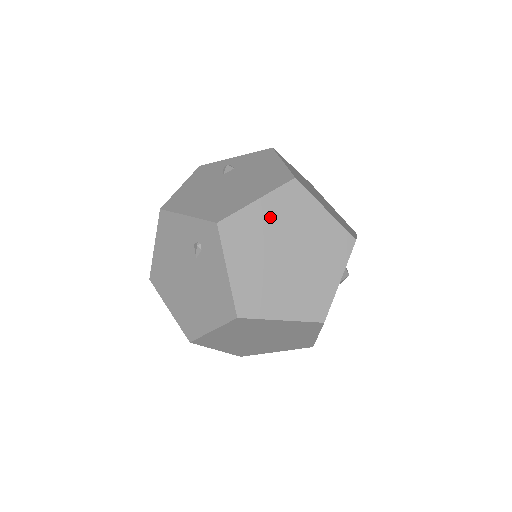
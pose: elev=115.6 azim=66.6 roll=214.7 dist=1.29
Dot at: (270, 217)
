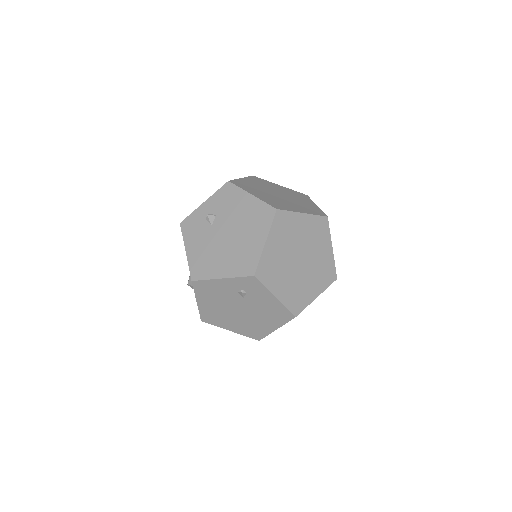
Dot at: (278, 246)
